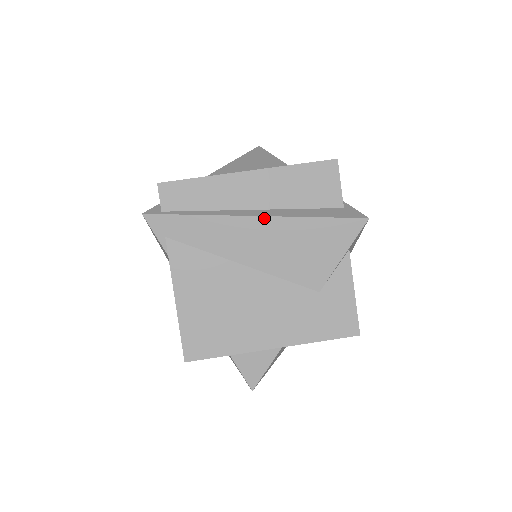
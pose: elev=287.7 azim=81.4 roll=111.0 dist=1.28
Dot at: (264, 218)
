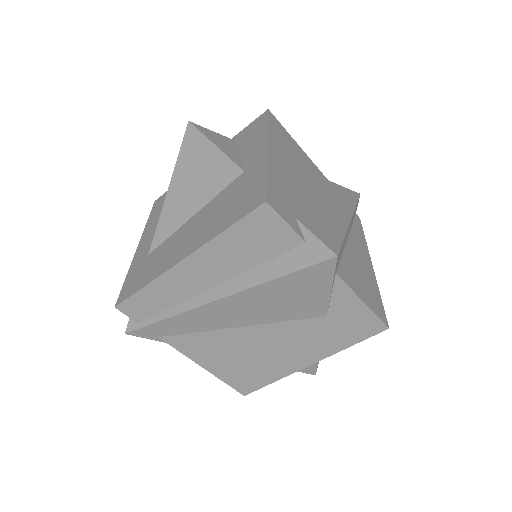
Dot at: (228, 297)
